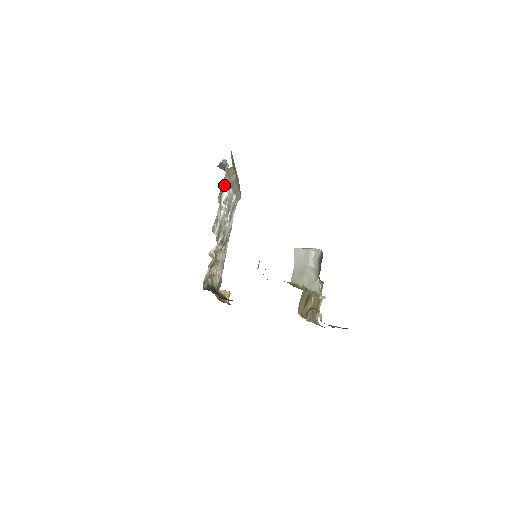
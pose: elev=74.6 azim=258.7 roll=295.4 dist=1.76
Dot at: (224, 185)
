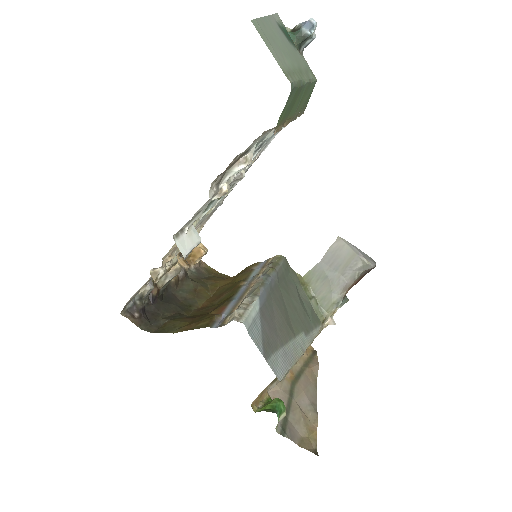
Dot at: (242, 154)
